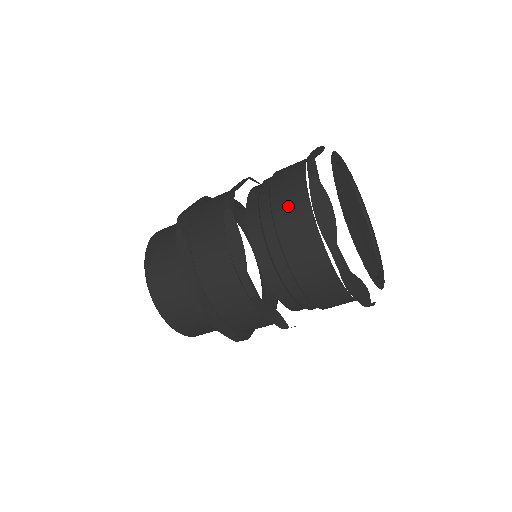
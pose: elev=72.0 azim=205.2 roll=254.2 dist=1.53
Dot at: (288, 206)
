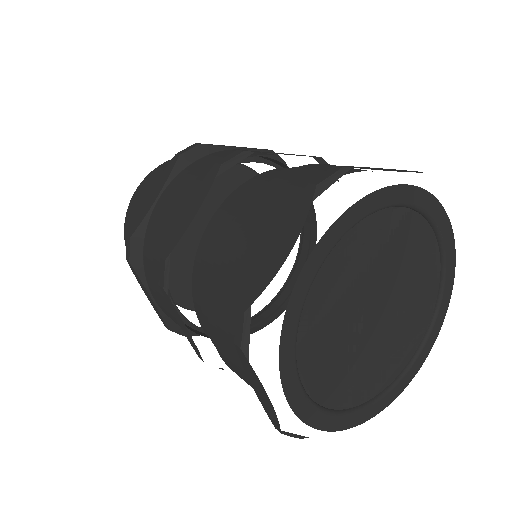
Dot at: (264, 207)
